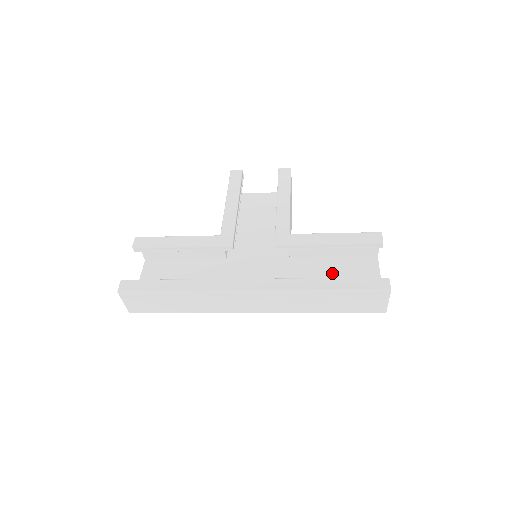
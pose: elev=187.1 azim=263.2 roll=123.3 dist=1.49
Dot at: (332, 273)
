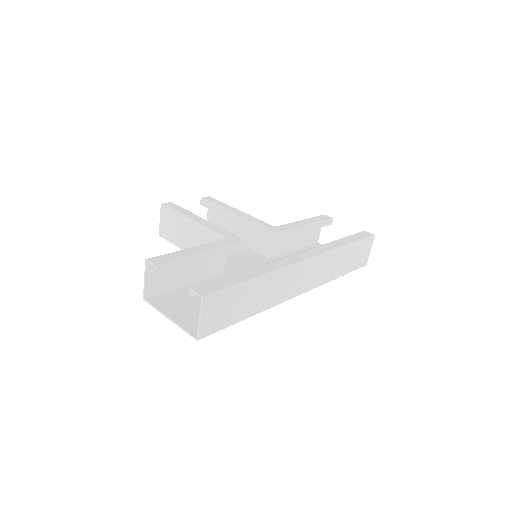
Dot at: occluded
